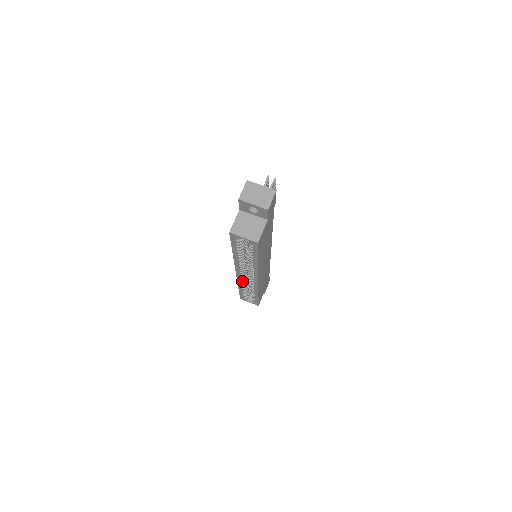
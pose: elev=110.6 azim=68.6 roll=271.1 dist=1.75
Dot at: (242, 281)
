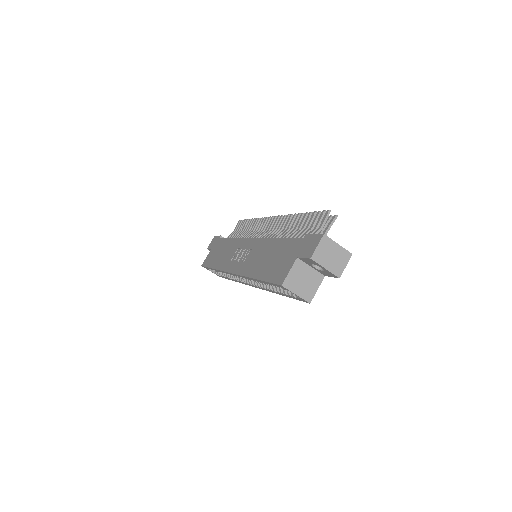
Dot at: occluded
